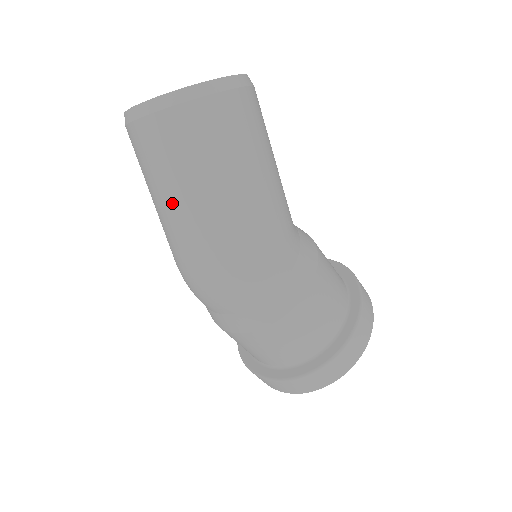
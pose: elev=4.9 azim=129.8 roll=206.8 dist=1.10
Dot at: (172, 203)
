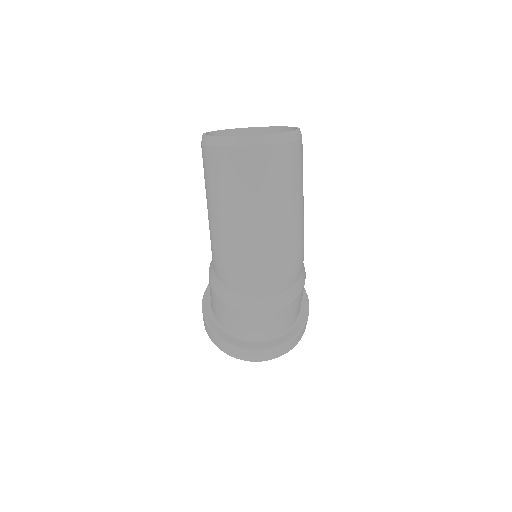
Dot at: (265, 211)
